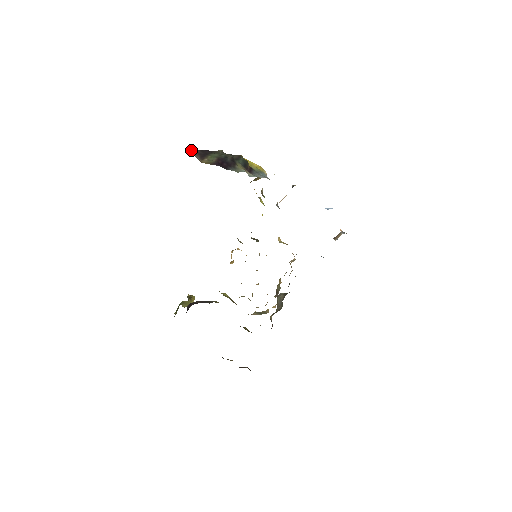
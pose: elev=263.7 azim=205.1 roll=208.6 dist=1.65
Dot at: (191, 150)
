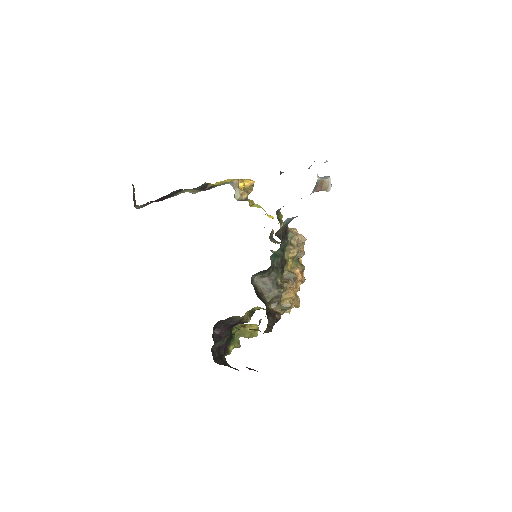
Dot at: (141, 206)
